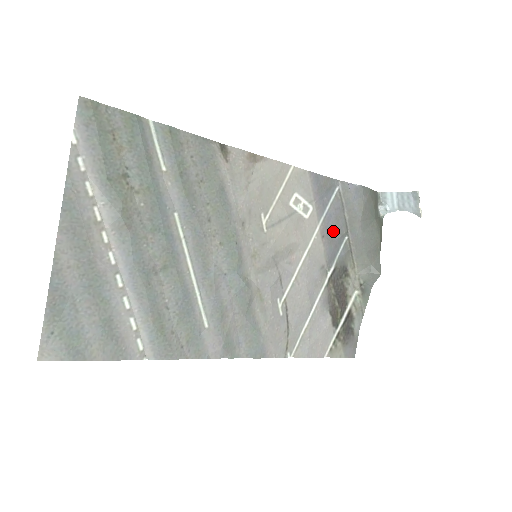
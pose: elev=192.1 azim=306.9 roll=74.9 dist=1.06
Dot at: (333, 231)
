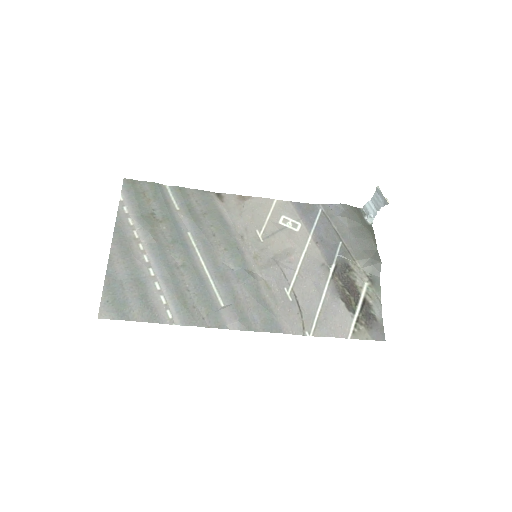
Dot at: (326, 239)
